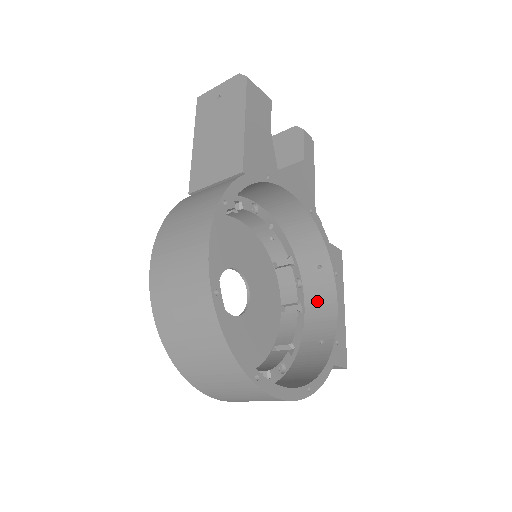
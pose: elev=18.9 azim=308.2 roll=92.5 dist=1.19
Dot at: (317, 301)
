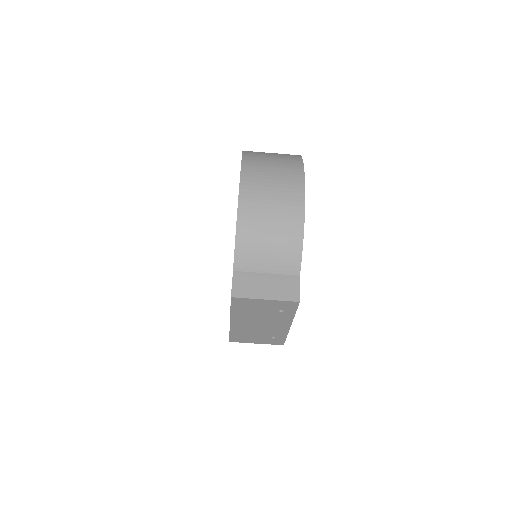
Dot at: occluded
